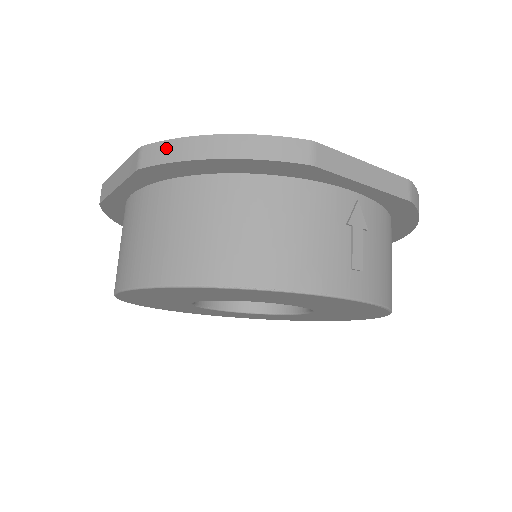
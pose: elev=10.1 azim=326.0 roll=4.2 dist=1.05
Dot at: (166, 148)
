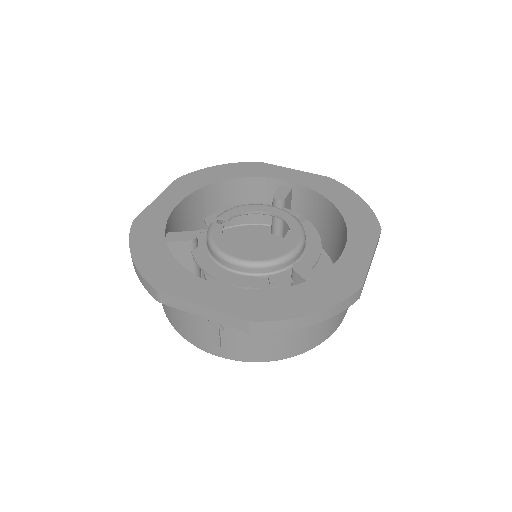
Dot at: occluded
